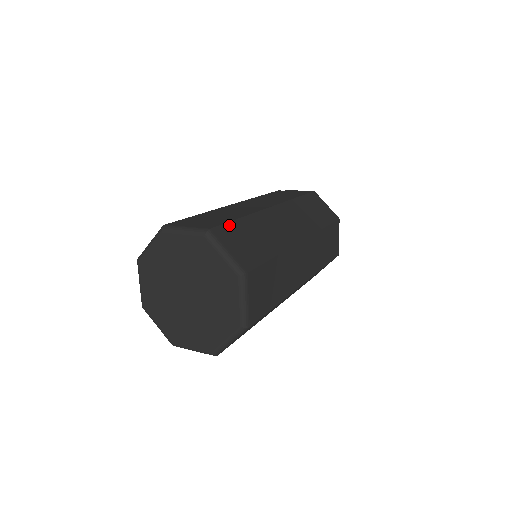
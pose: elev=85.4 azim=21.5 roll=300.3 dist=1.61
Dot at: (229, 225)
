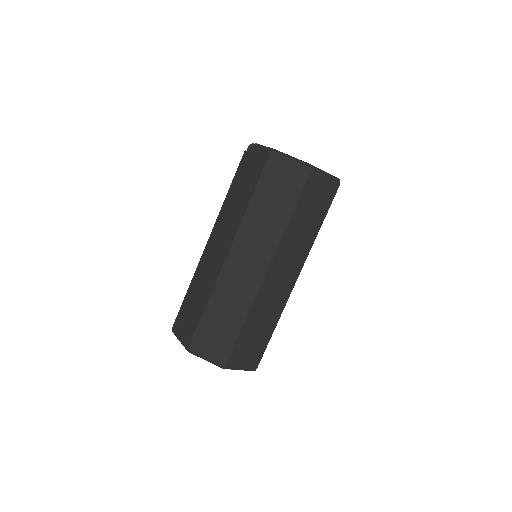
Dot at: (199, 329)
